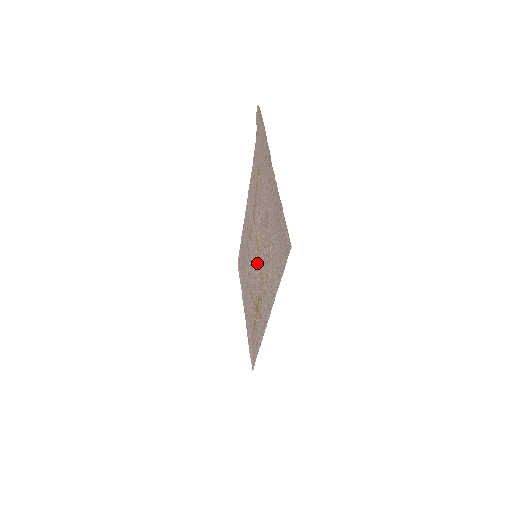
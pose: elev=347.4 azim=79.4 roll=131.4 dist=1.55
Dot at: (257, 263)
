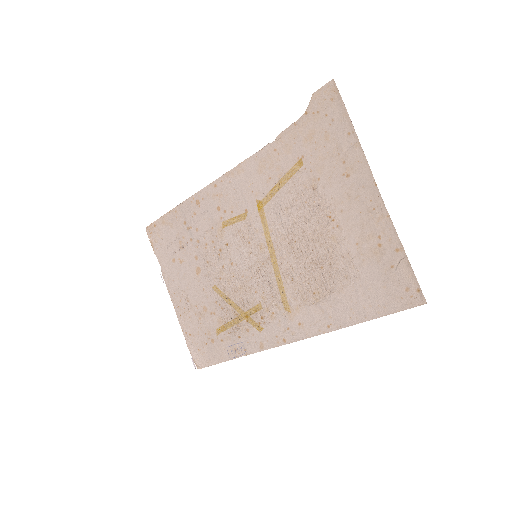
Dot at: (263, 267)
